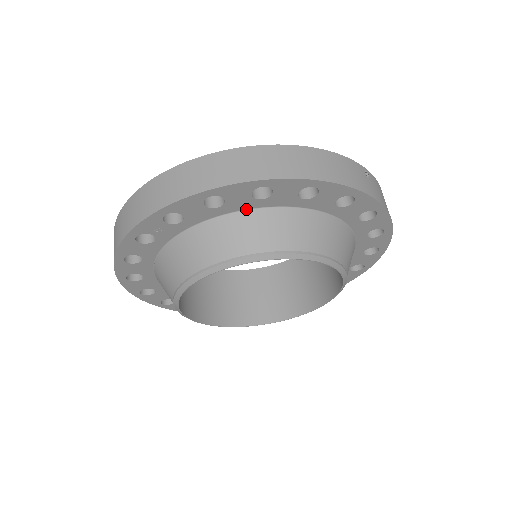
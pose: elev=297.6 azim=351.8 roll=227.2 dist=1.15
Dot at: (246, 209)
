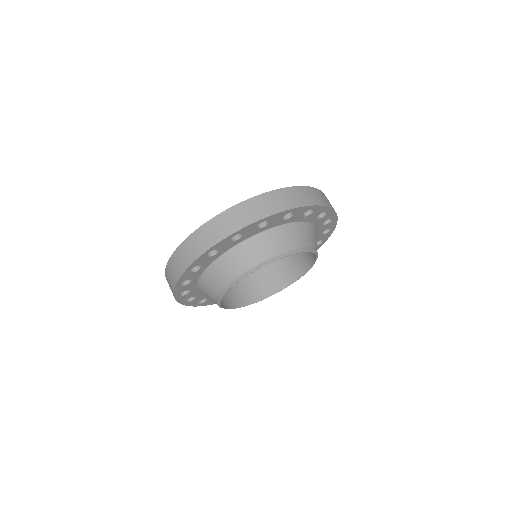
Dot at: (275, 226)
